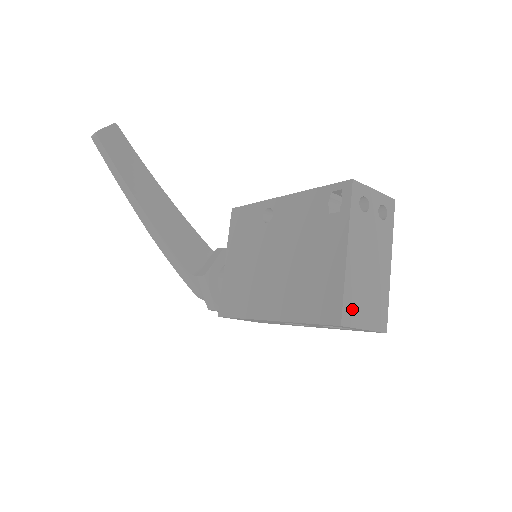
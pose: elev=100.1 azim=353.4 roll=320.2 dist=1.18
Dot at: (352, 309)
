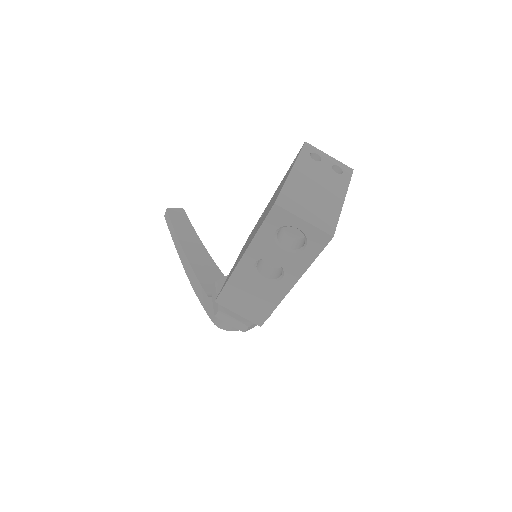
Dot at: (290, 201)
